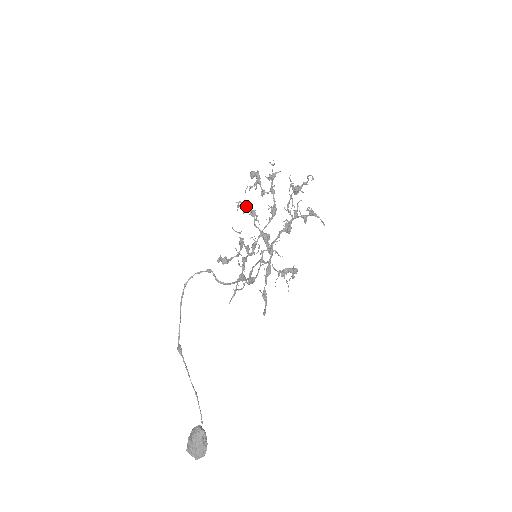
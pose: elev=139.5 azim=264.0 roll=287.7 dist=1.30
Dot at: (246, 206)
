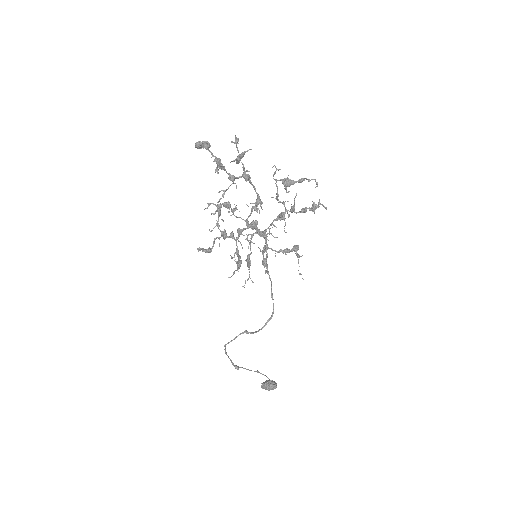
Dot at: (220, 208)
